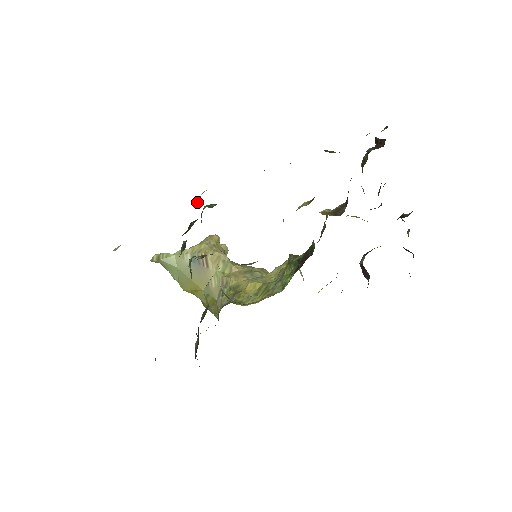
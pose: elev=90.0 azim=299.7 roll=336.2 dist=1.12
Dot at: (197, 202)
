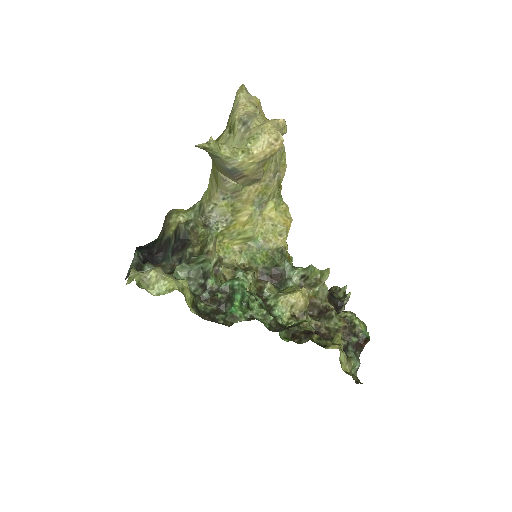
Dot at: (228, 322)
